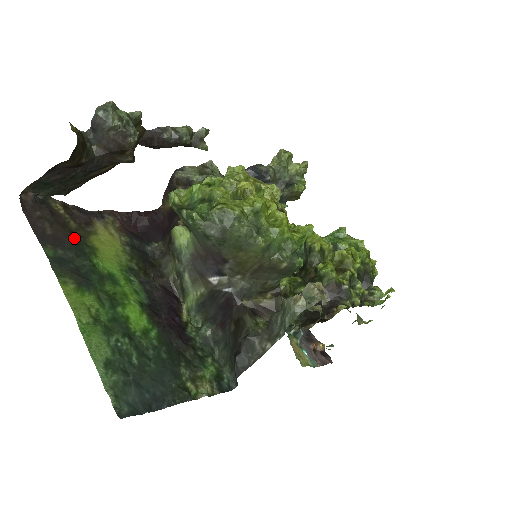
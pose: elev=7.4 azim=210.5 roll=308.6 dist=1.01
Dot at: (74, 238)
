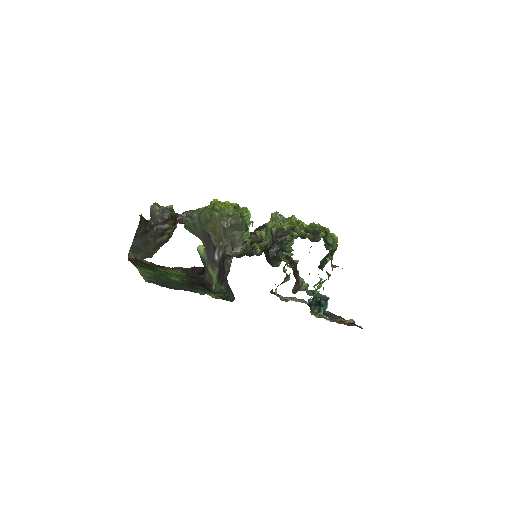
Dot at: (151, 266)
